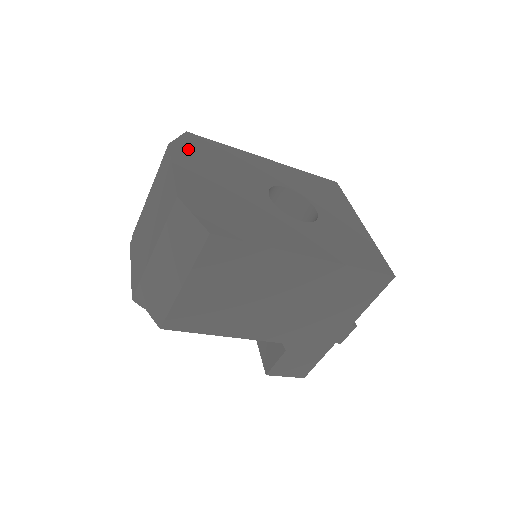
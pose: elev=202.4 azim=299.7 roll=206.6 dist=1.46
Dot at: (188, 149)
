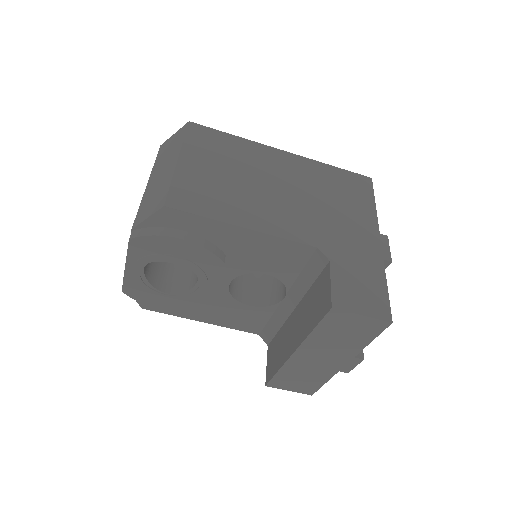
Dot at: occluded
